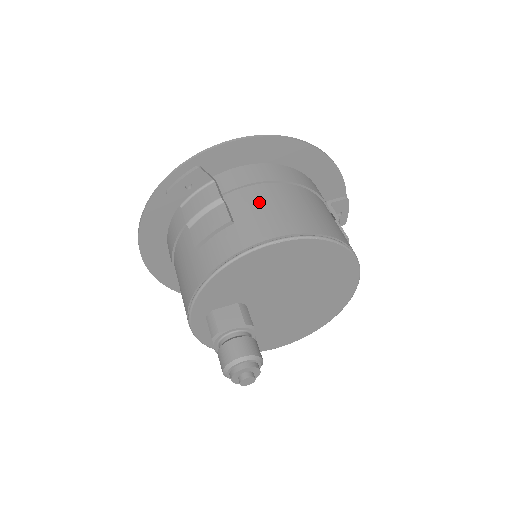
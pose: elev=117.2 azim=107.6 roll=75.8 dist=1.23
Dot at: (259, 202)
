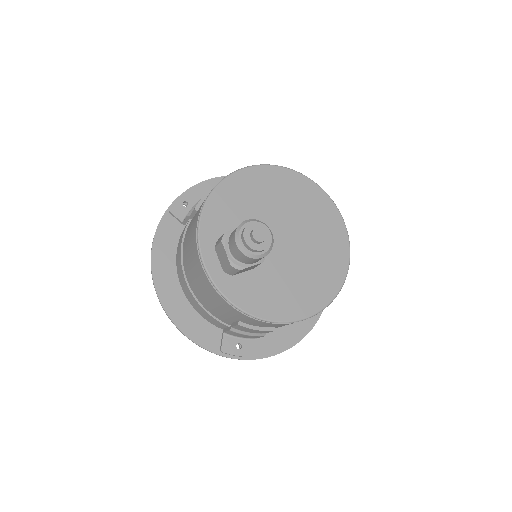
Dot at: occluded
